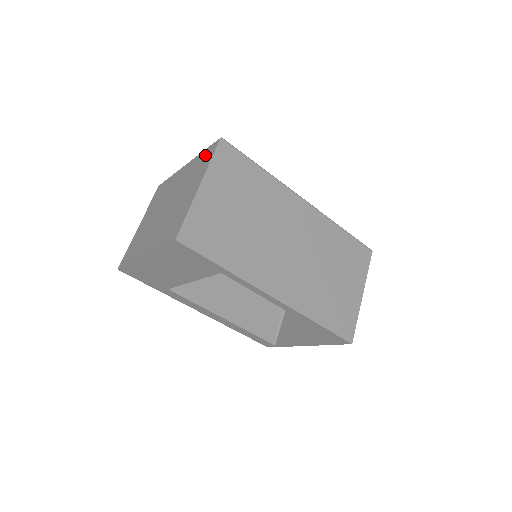
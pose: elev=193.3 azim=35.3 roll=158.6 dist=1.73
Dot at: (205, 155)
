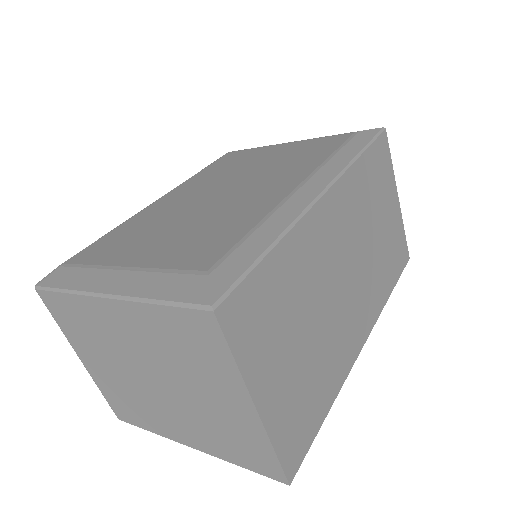
Dot at: (187, 329)
